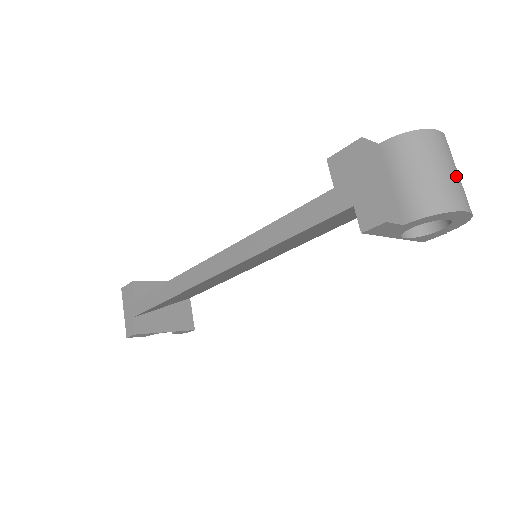
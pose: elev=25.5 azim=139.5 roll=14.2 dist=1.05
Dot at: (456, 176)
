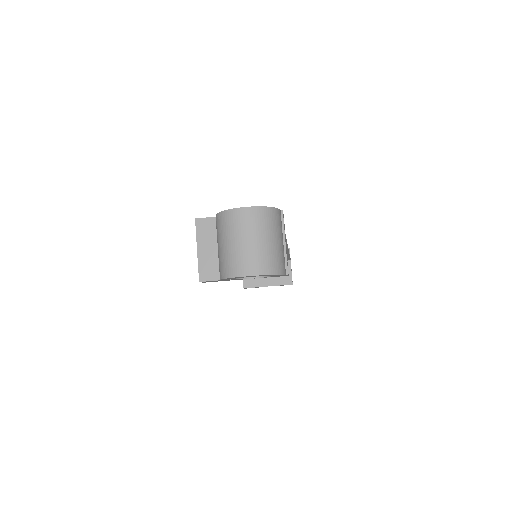
Dot at: (247, 246)
